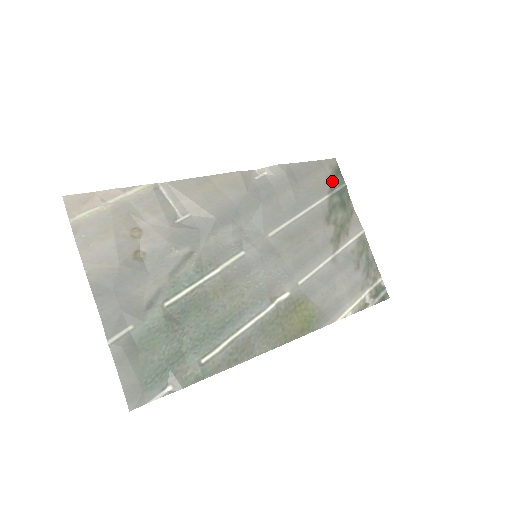
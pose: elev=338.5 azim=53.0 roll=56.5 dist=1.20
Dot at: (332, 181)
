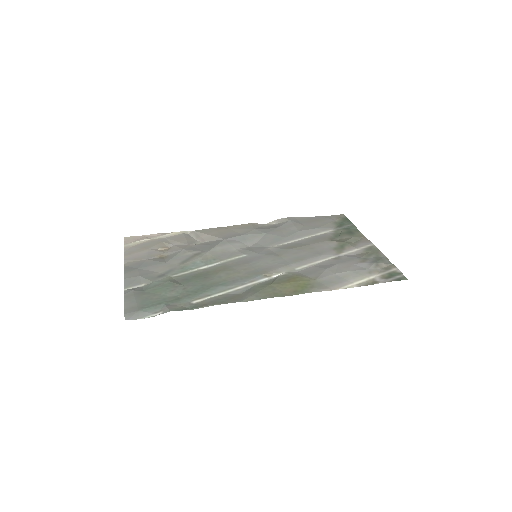
Dot at: (339, 224)
